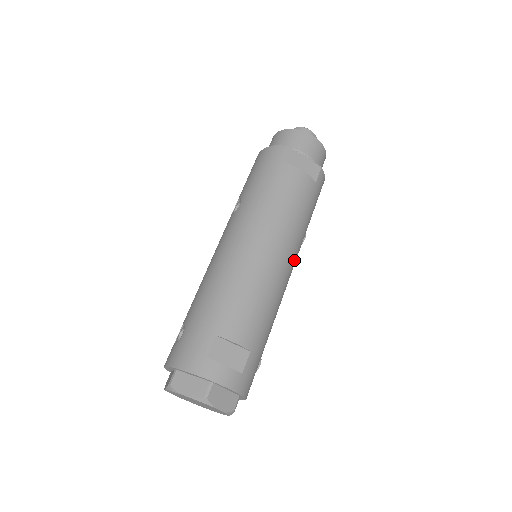
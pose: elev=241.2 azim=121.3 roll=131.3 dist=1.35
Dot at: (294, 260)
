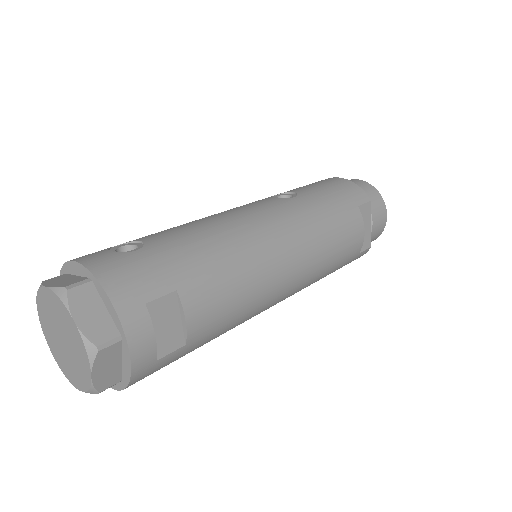
Dot at: occluded
